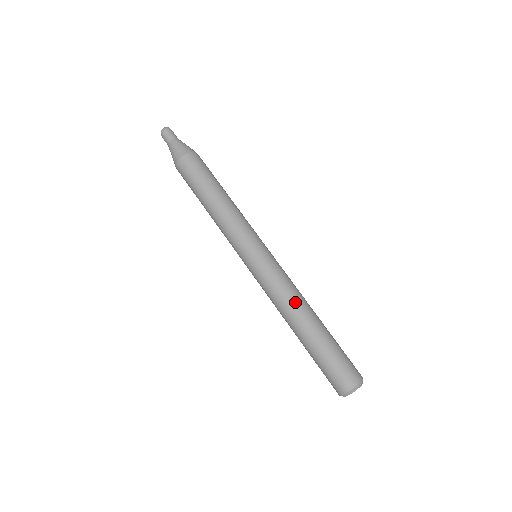
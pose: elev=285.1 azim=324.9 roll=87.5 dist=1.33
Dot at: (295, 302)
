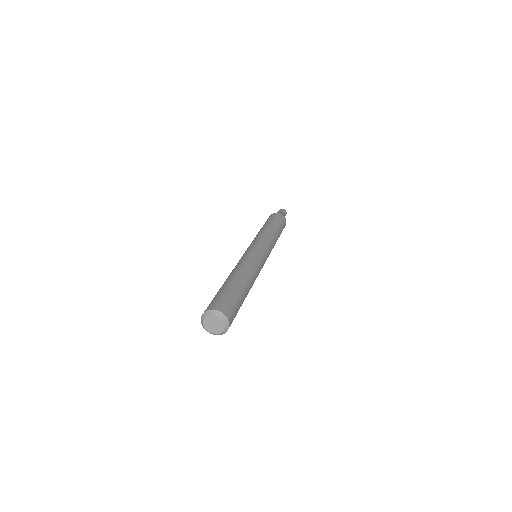
Dot at: (237, 267)
